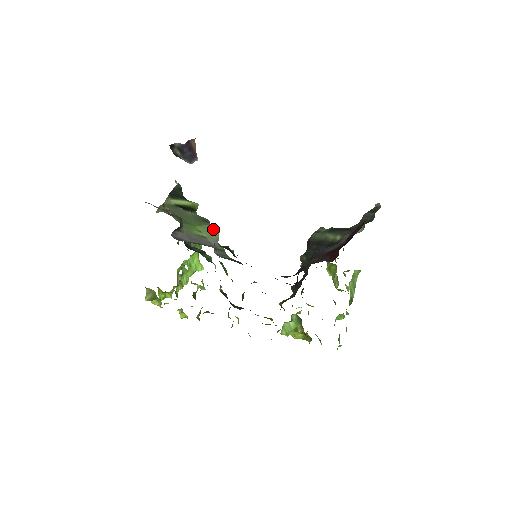
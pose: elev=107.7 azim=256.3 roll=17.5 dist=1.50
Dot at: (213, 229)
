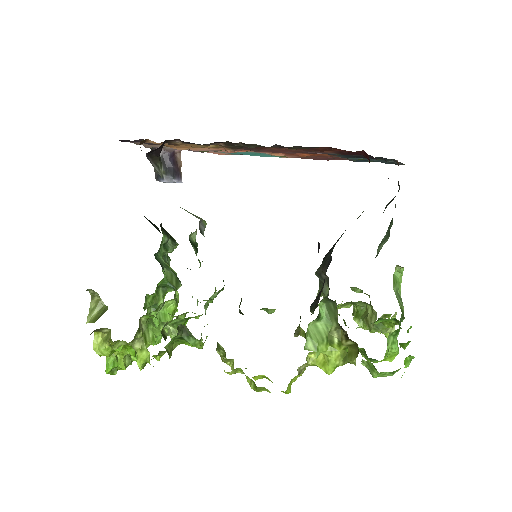
Dot at: (198, 217)
